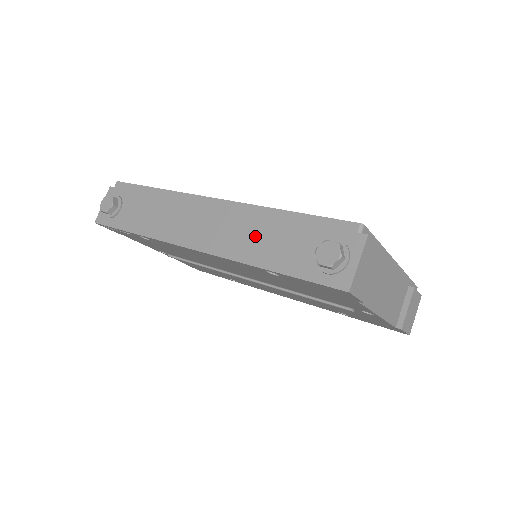
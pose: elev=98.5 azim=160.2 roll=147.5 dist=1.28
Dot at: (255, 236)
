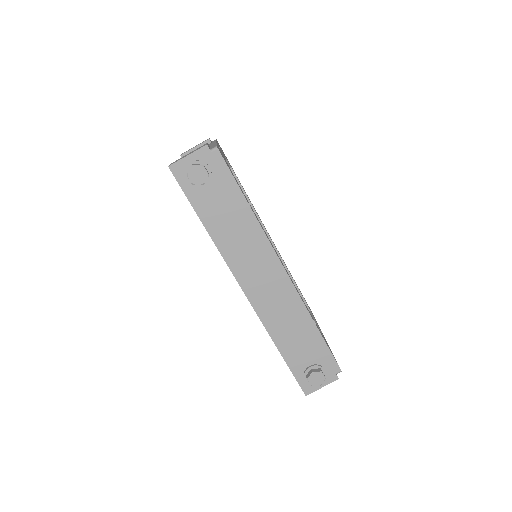
Dot at: (288, 324)
